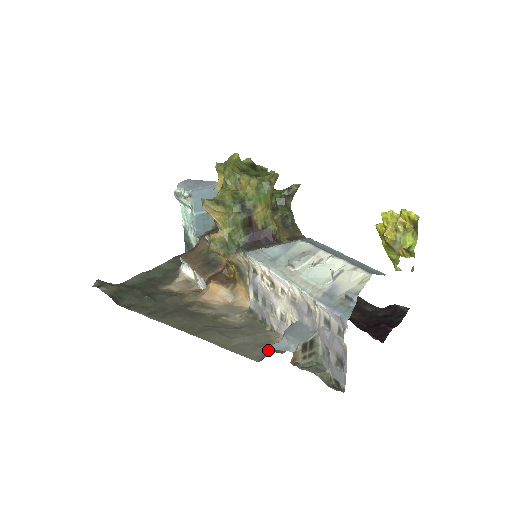
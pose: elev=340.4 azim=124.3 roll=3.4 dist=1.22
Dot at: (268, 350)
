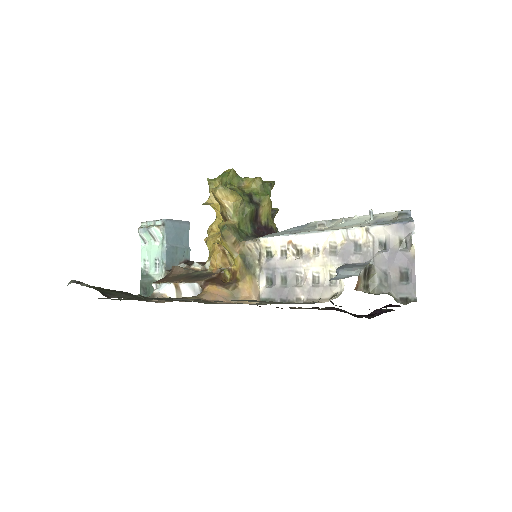
Dot at: occluded
